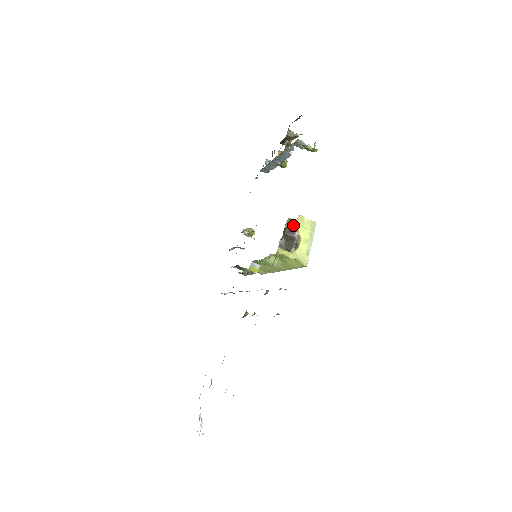
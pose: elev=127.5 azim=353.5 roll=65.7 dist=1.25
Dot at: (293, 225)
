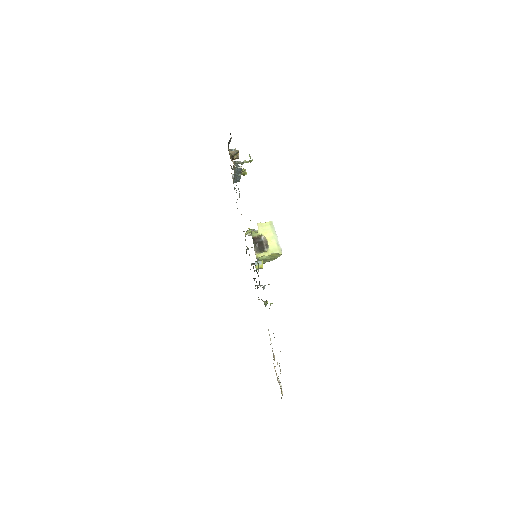
Dot at: (257, 233)
